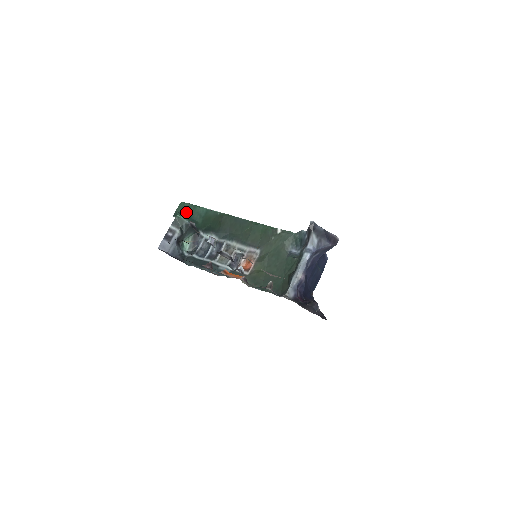
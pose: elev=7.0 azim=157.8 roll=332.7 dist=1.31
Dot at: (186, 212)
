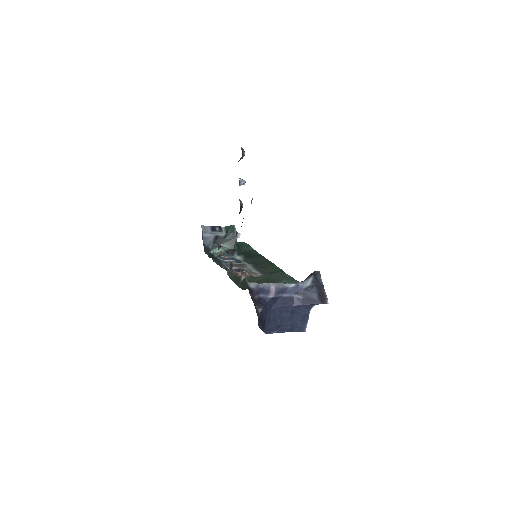
Dot at: (241, 245)
